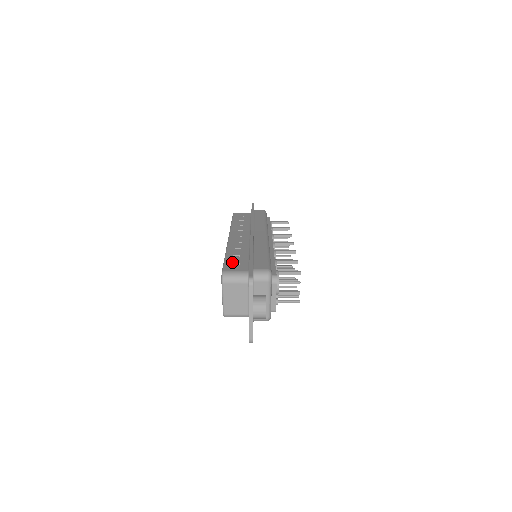
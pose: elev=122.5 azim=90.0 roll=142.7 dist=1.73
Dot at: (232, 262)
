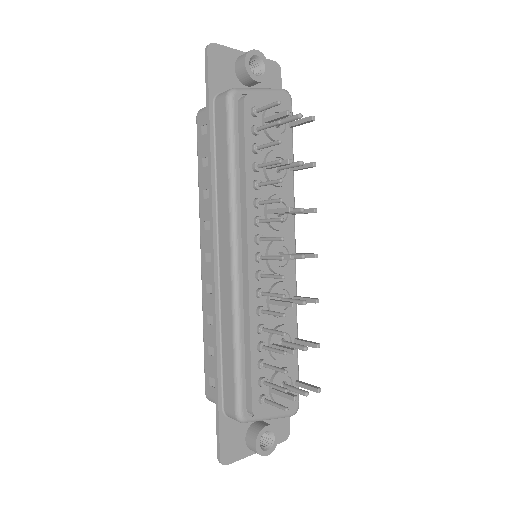
Dot at: occluded
